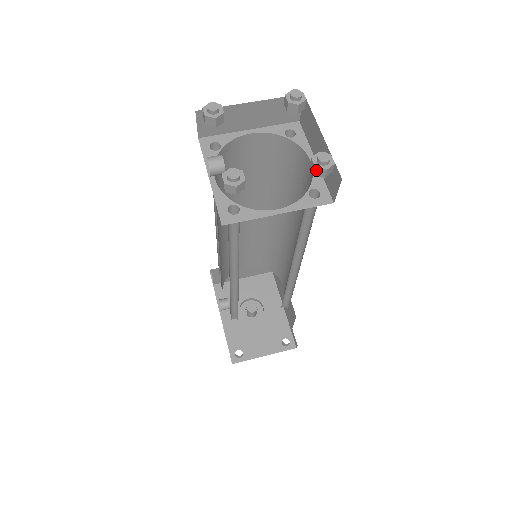
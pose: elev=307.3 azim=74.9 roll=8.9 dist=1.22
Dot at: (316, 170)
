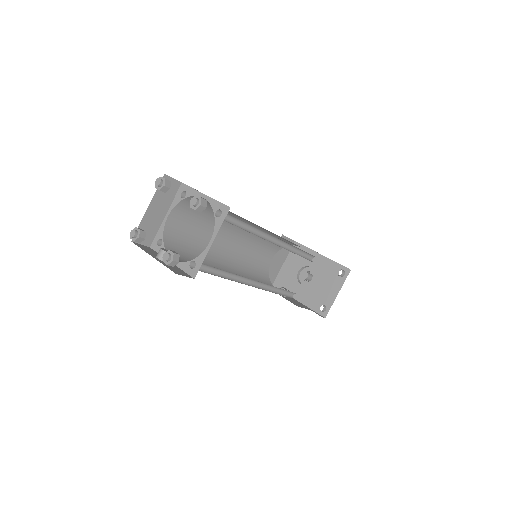
Dot at: (198, 210)
